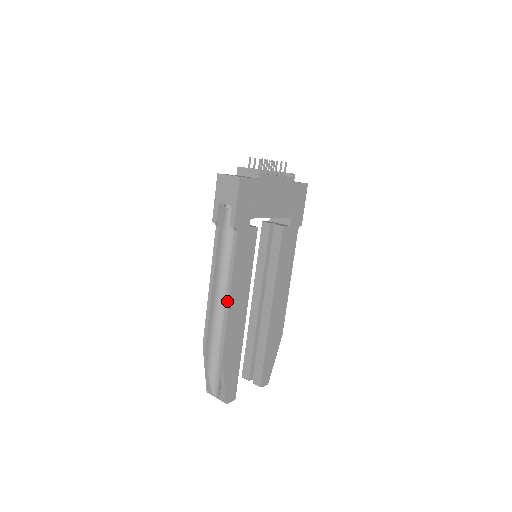
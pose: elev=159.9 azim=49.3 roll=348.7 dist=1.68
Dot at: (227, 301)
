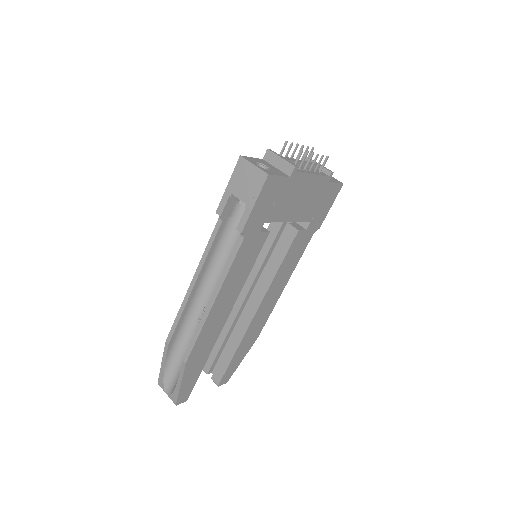
Dot at: (208, 309)
